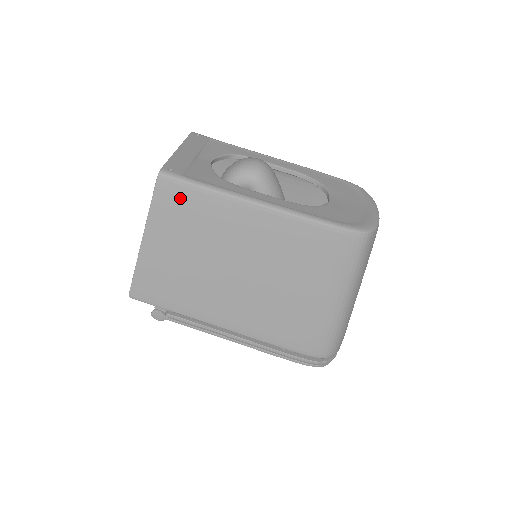
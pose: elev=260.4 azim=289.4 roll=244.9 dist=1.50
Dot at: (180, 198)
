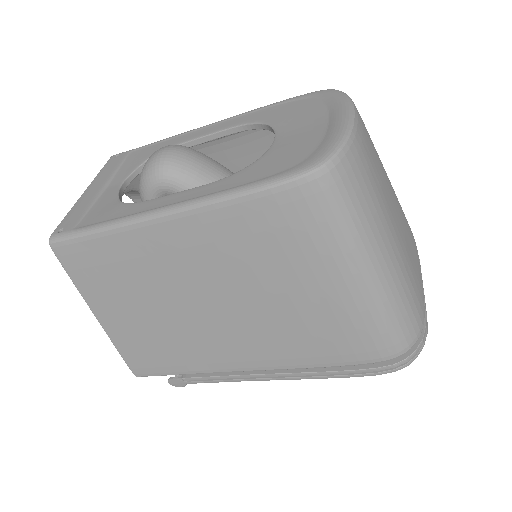
Dot at: (86, 257)
